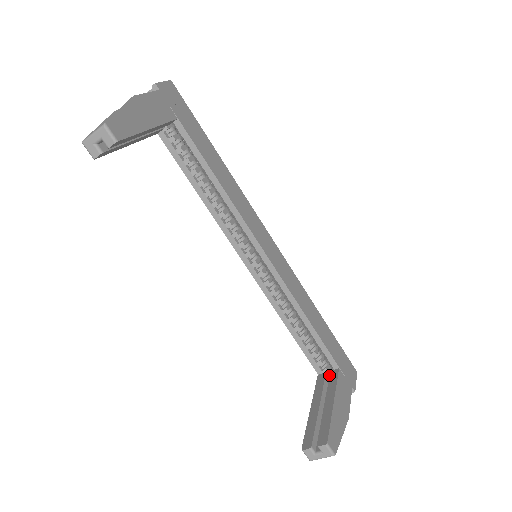
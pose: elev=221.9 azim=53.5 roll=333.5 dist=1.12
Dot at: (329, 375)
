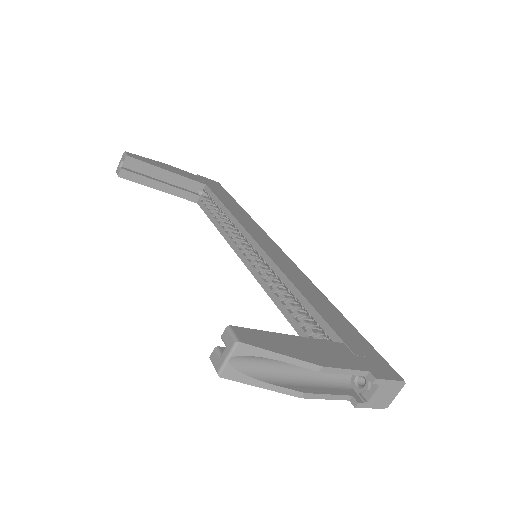
Dot at: occluded
